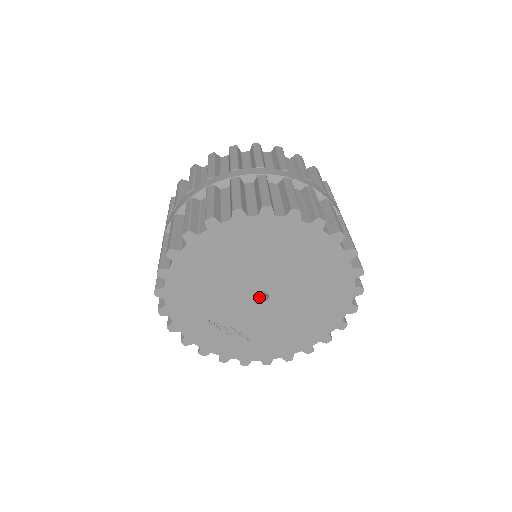
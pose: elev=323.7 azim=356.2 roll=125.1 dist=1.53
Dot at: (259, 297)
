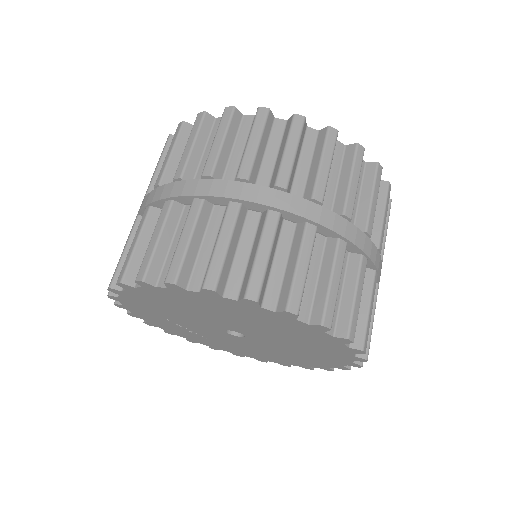
Dot at: occluded
